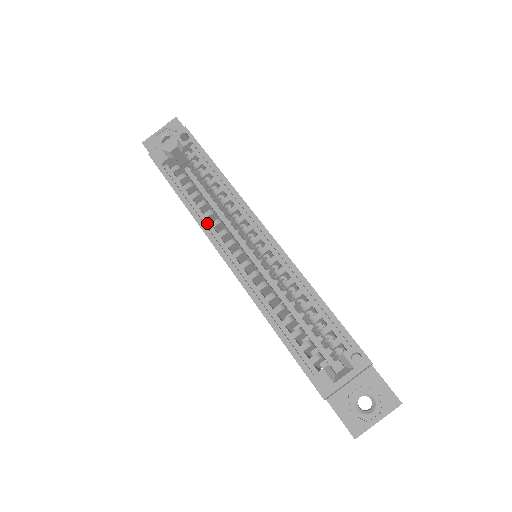
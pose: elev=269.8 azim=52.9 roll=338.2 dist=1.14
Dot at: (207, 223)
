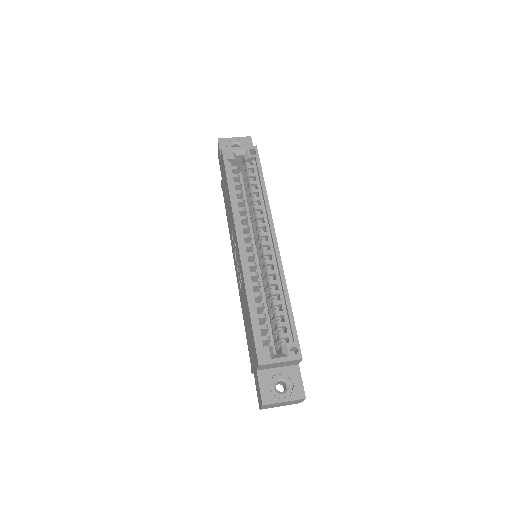
Dot at: (238, 214)
